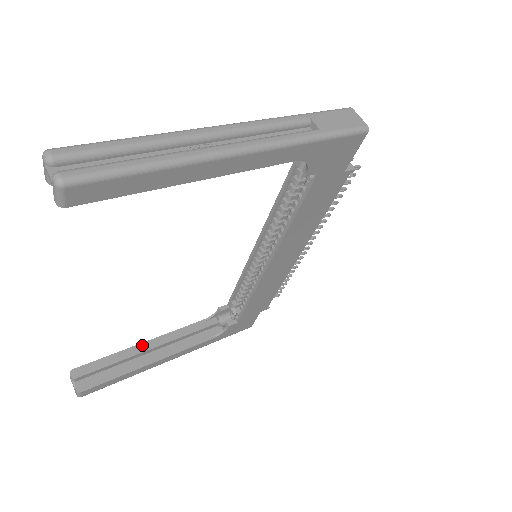
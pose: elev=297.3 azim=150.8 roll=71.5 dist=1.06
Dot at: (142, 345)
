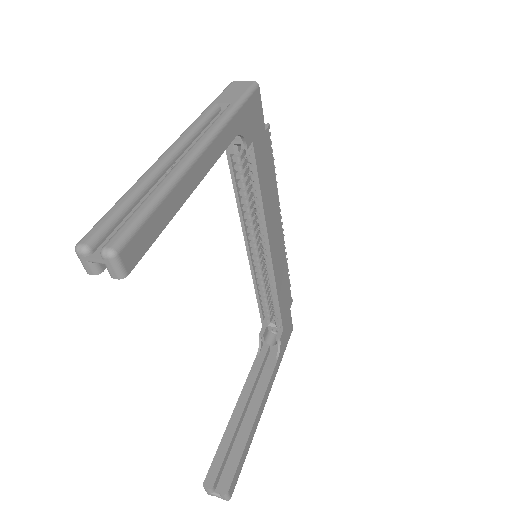
Dot at: (234, 414)
